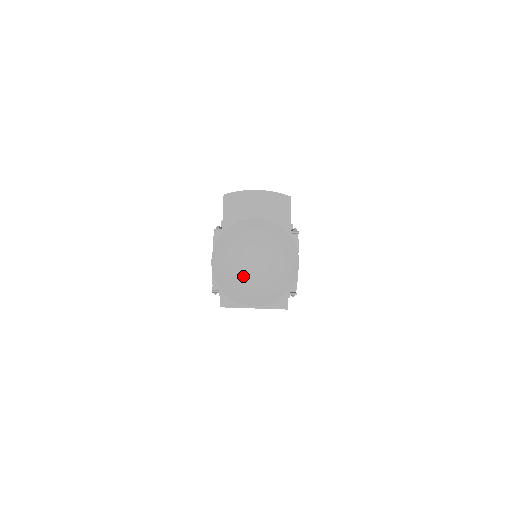
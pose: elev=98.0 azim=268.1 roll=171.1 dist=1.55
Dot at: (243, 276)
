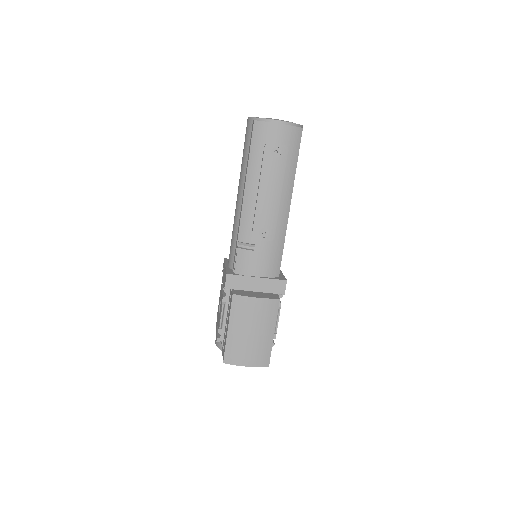
Dot at: occluded
